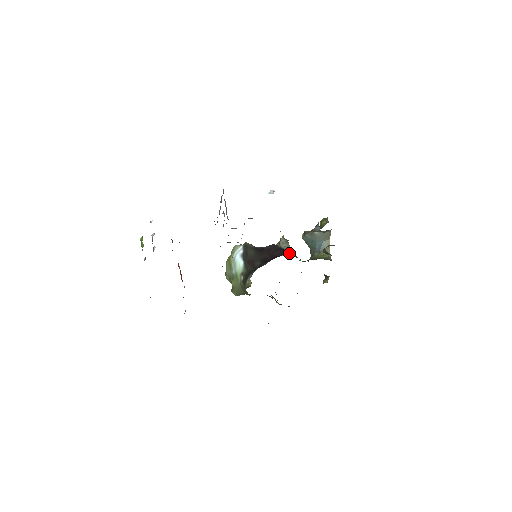
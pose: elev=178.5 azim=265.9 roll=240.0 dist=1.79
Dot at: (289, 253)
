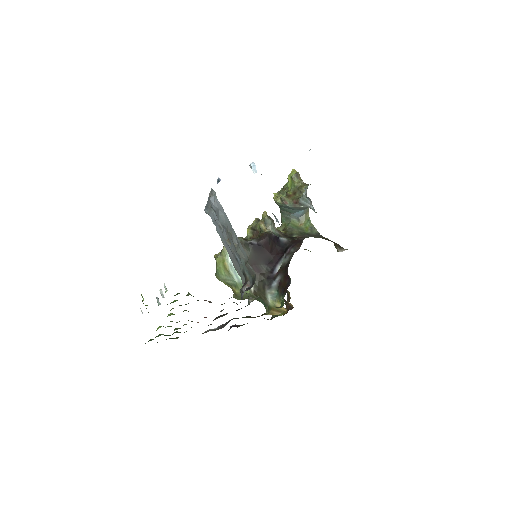
Dot at: (286, 241)
